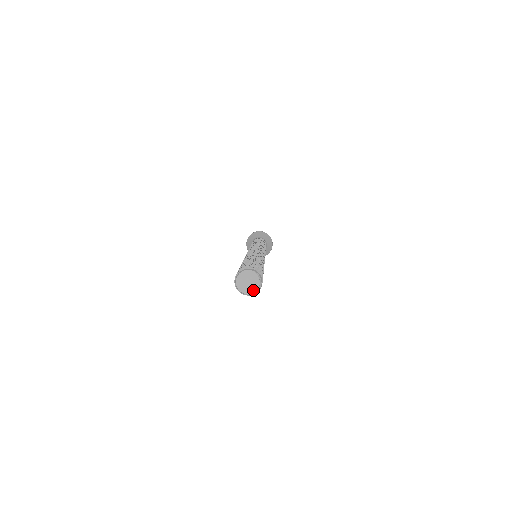
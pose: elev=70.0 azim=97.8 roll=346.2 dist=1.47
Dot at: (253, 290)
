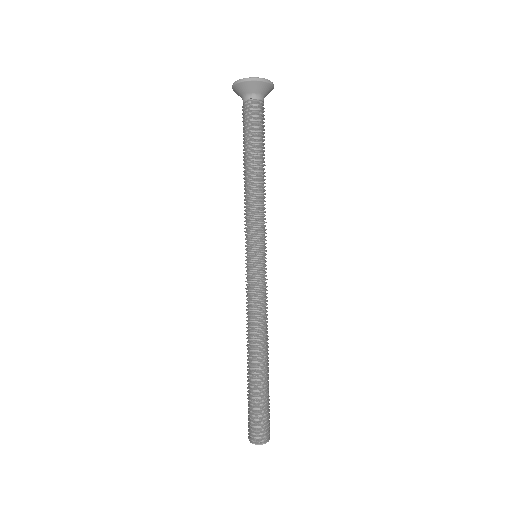
Dot at: occluded
